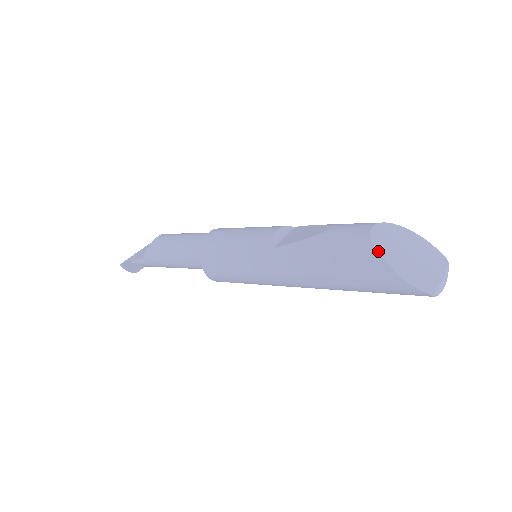
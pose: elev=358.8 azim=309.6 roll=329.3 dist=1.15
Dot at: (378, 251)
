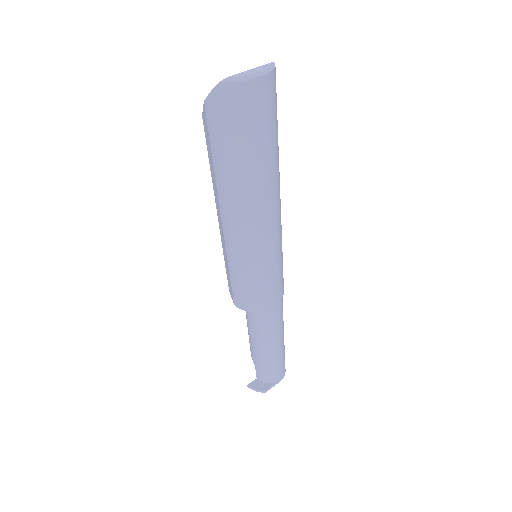
Dot at: occluded
